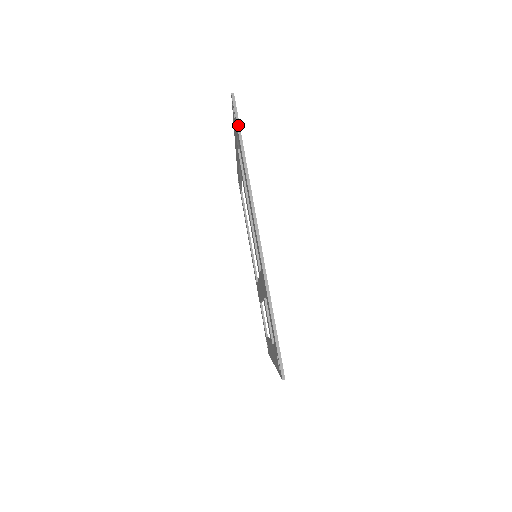
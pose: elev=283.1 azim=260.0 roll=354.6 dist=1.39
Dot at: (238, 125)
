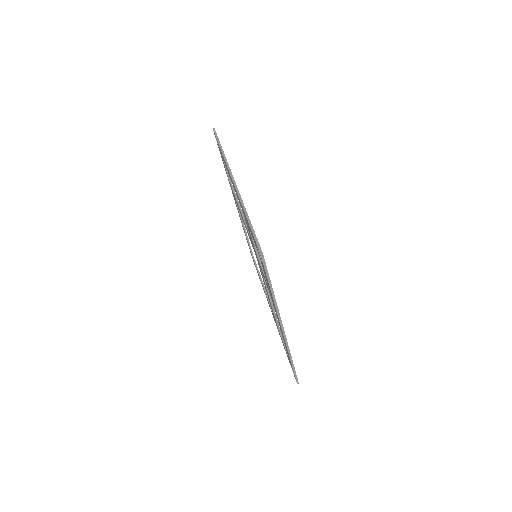
Dot at: (217, 139)
